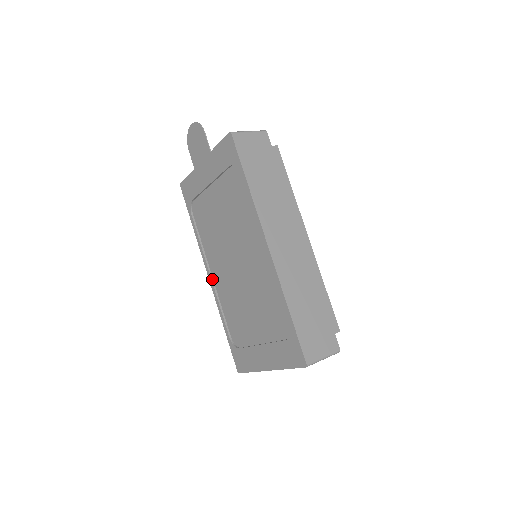
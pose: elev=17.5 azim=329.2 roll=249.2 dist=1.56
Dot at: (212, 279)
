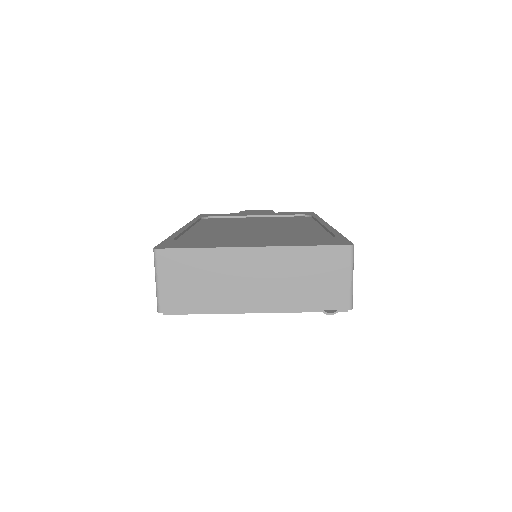
Dot at: (189, 228)
